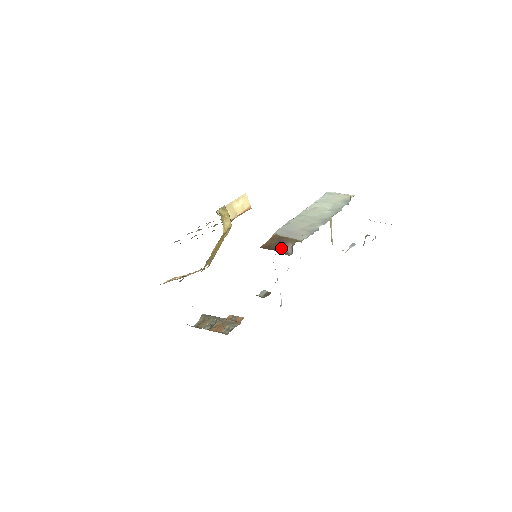
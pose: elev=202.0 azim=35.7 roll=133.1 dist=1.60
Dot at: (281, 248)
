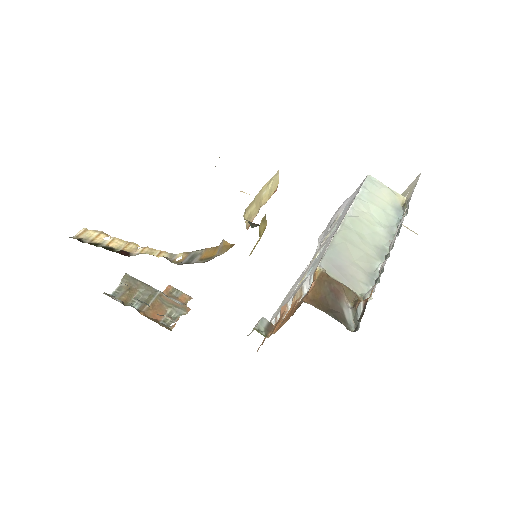
Dot at: (337, 309)
